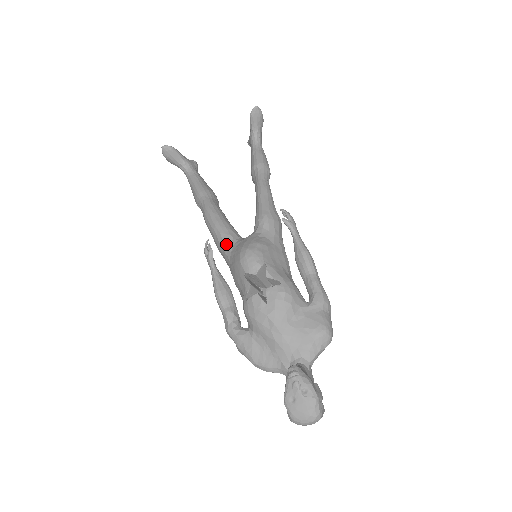
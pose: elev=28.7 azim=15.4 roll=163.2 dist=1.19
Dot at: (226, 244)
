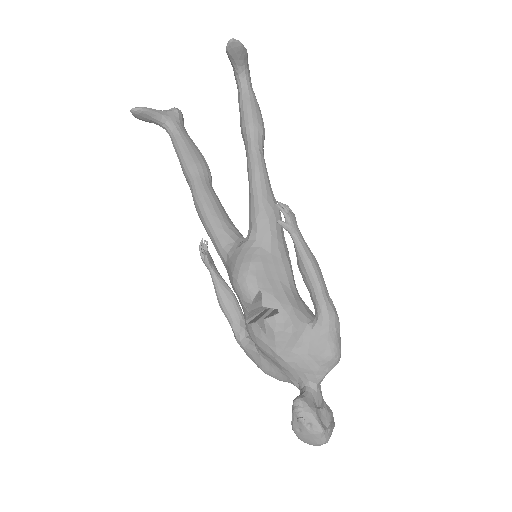
Dot at: (220, 251)
